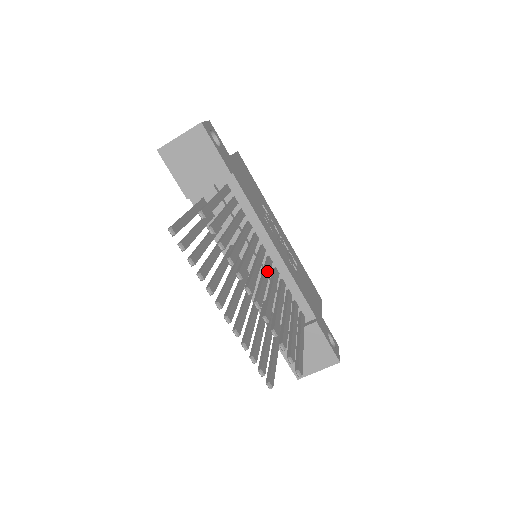
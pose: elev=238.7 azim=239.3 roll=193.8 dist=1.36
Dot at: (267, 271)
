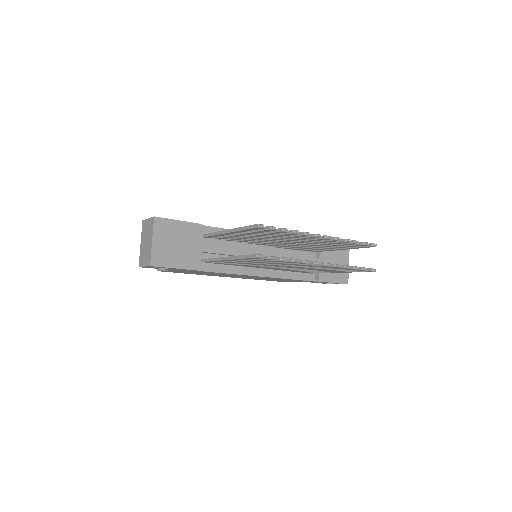
Dot at: occluded
